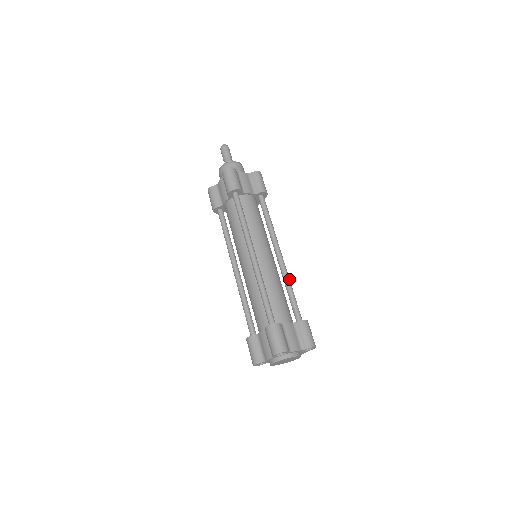
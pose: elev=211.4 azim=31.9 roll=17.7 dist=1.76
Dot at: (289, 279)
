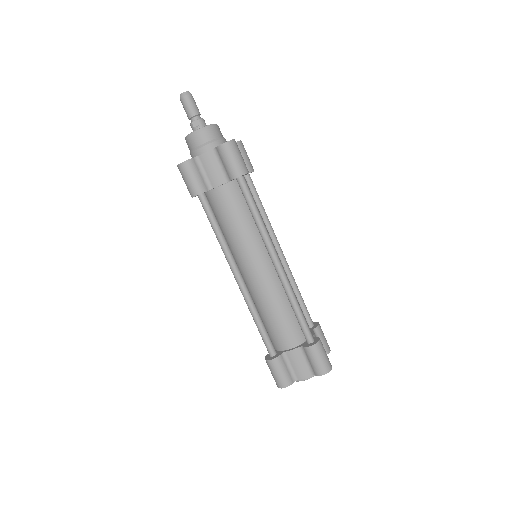
Dot at: (294, 280)
